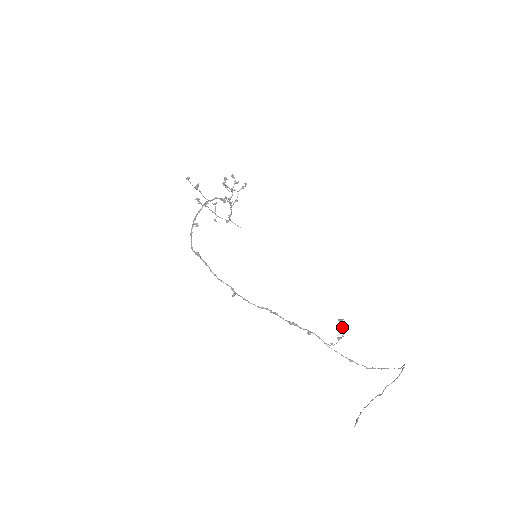
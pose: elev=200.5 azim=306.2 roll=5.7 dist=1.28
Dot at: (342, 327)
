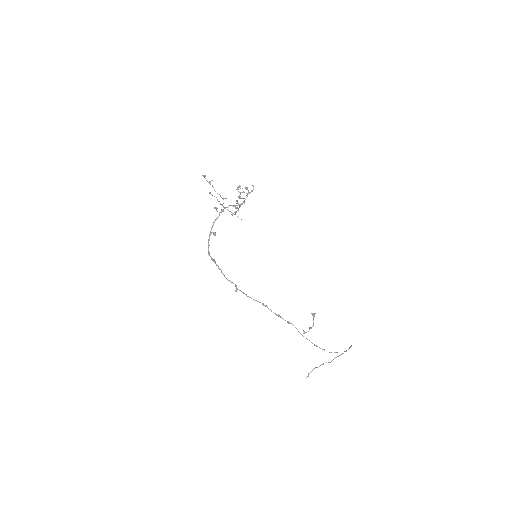
Dot at: occluded
